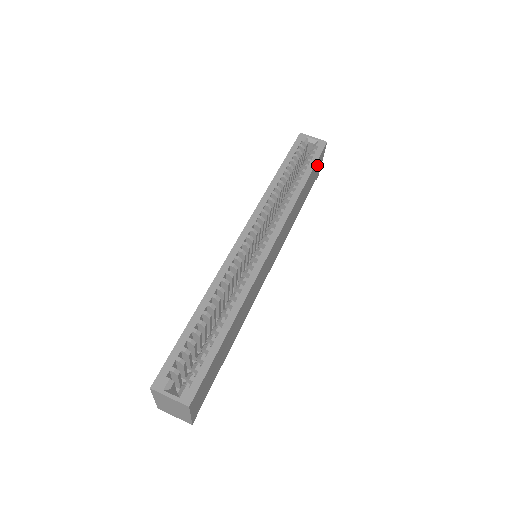
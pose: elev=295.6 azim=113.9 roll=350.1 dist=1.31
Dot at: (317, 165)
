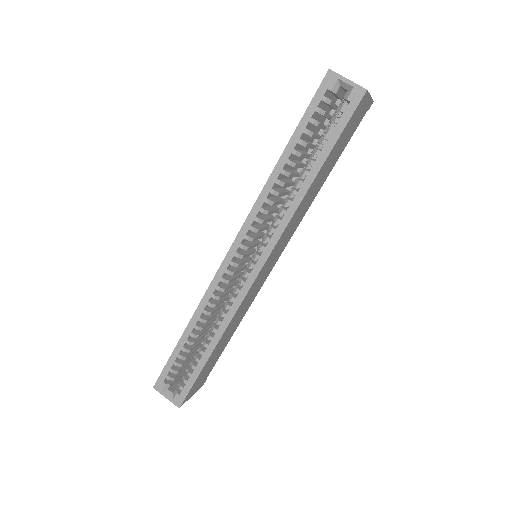
Dot at: (349, 125)
